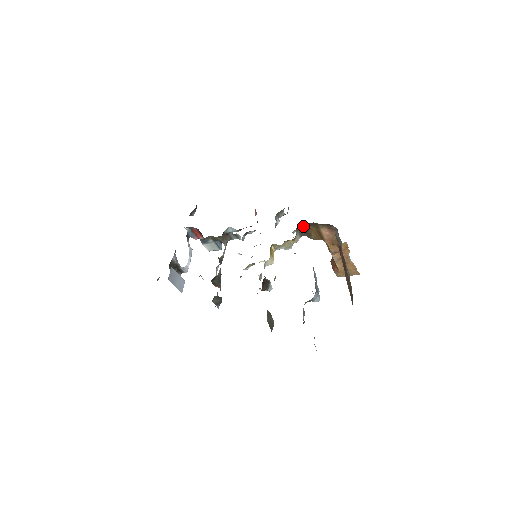
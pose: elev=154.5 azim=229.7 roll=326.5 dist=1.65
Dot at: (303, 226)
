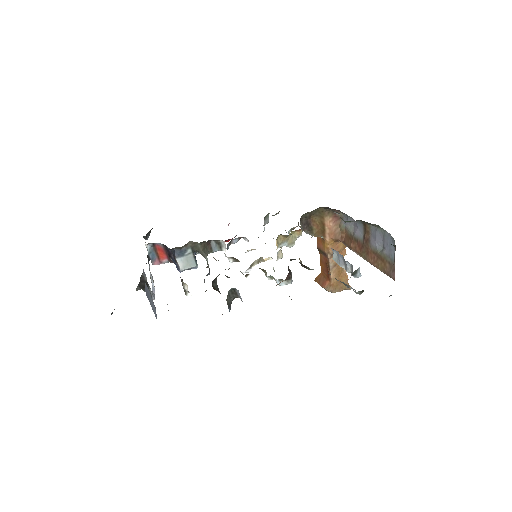
Dot at: (306, 217)
